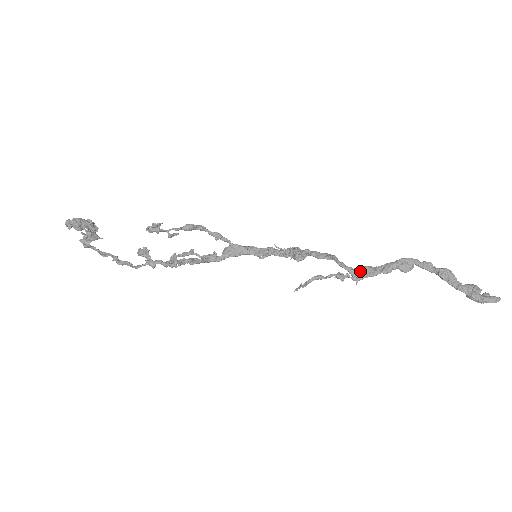
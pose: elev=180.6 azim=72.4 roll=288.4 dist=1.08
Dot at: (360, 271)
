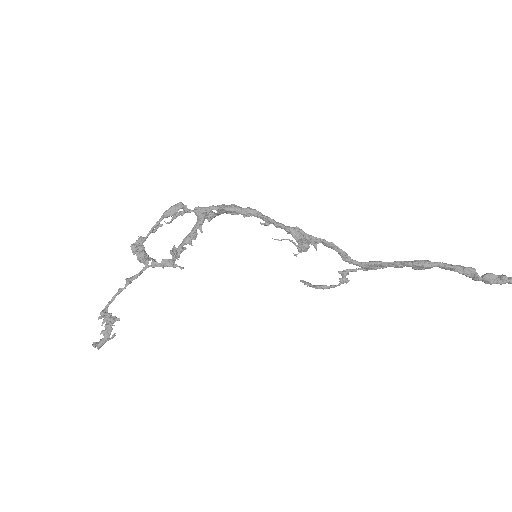
Dot at: (369, 268)
